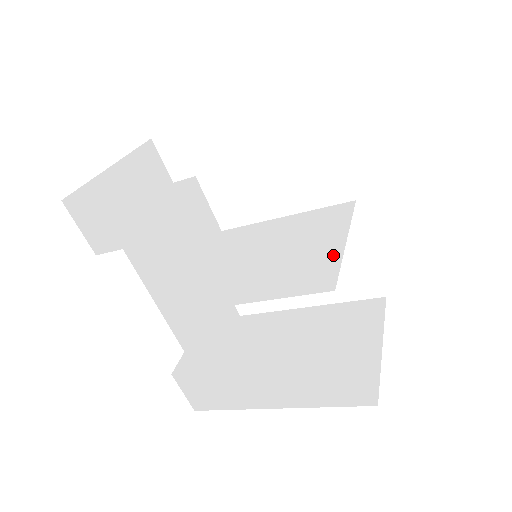
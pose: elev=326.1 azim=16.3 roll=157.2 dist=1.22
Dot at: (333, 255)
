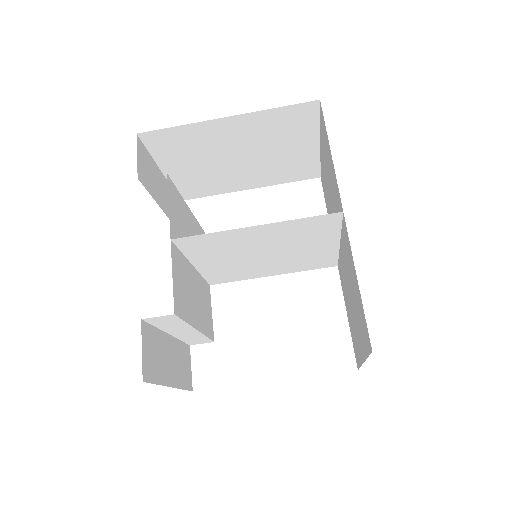
Dot at: (332, 235)
